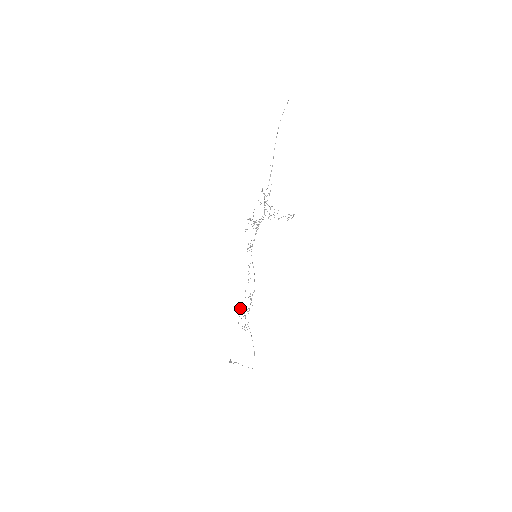
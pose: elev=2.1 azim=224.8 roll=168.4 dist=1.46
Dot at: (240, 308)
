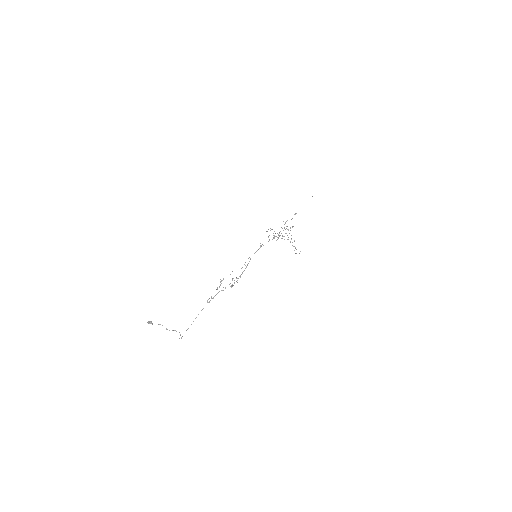
Dot at: (221, 281)
